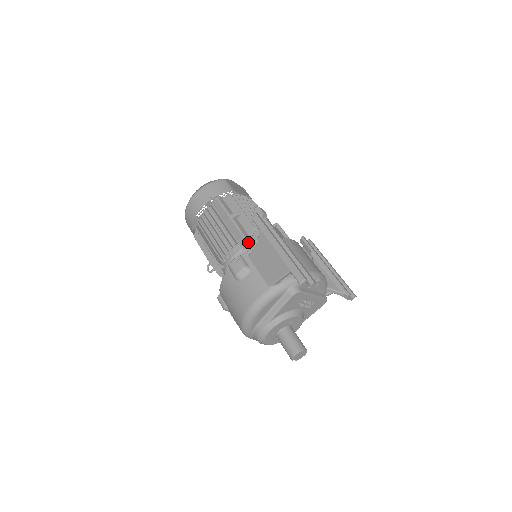
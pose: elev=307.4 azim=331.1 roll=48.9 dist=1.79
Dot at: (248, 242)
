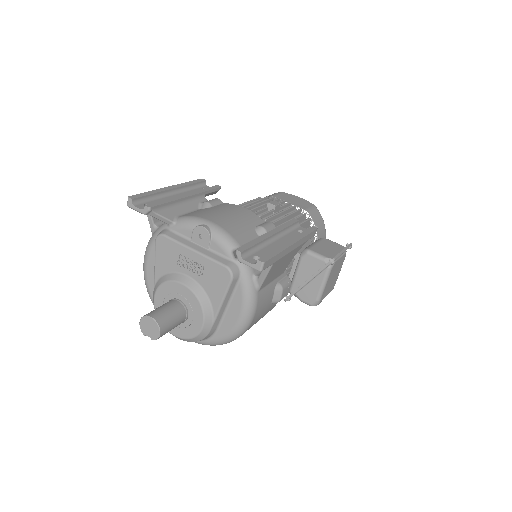
Dot at: occluded
